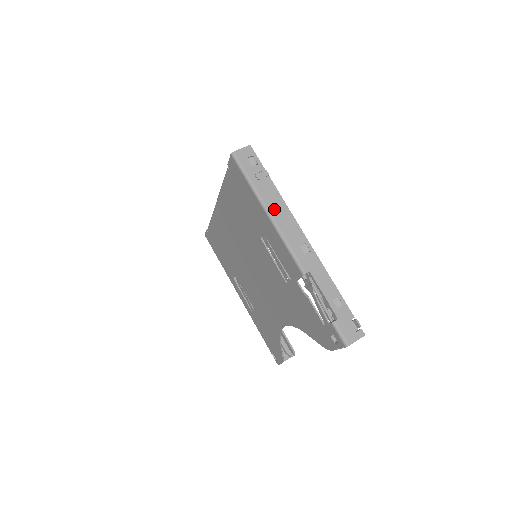
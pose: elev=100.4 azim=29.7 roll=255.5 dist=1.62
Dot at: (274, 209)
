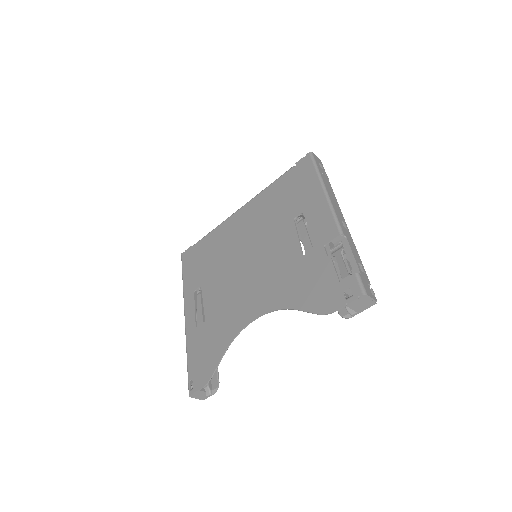
Dot at: (330, 192)
